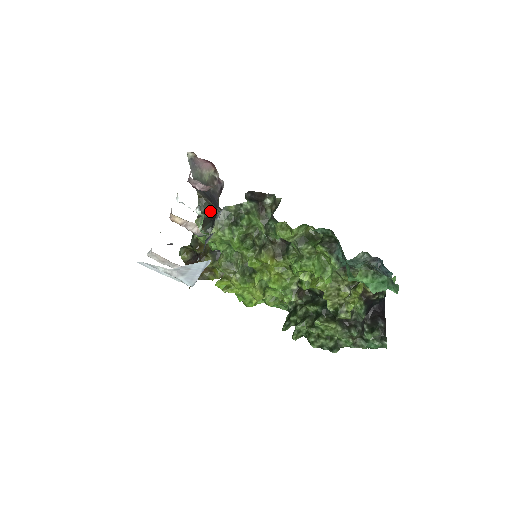
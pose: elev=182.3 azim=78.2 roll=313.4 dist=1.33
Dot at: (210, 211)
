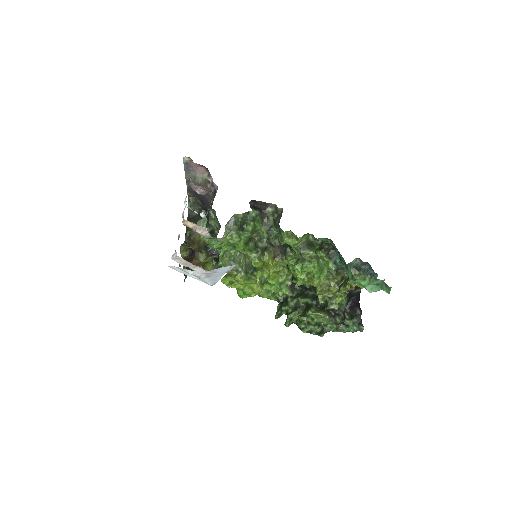
Dot at: (198, 209)
